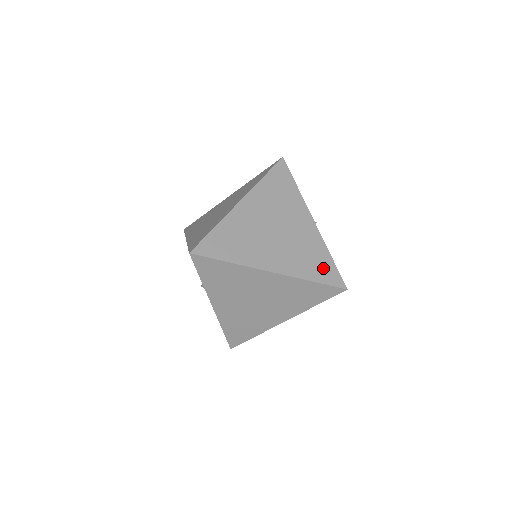
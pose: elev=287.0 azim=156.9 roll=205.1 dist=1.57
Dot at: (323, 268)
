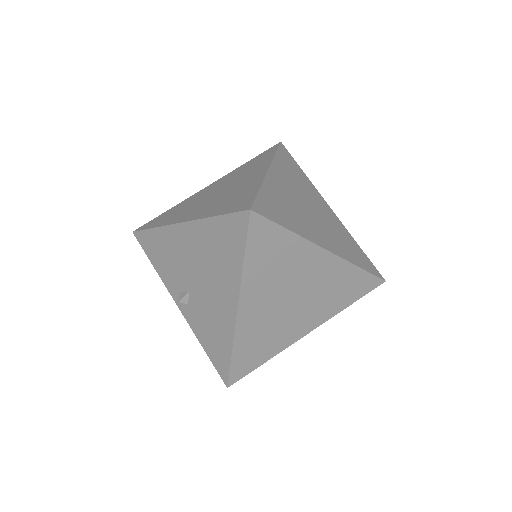
Dot at: (360, 256)
